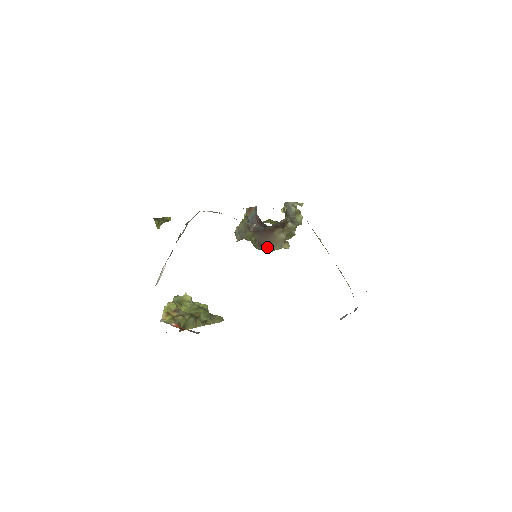
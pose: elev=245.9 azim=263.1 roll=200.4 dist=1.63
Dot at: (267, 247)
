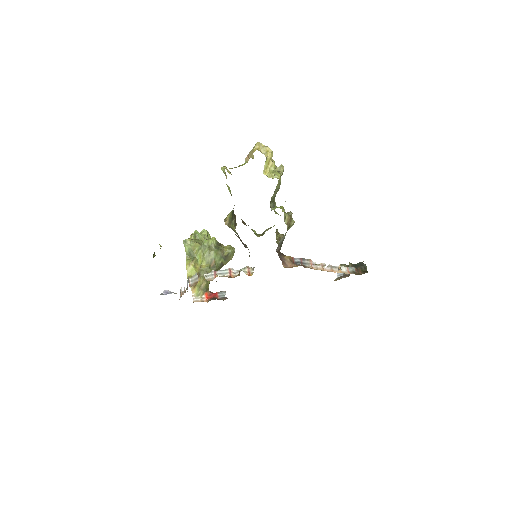
Dot at: occluded
